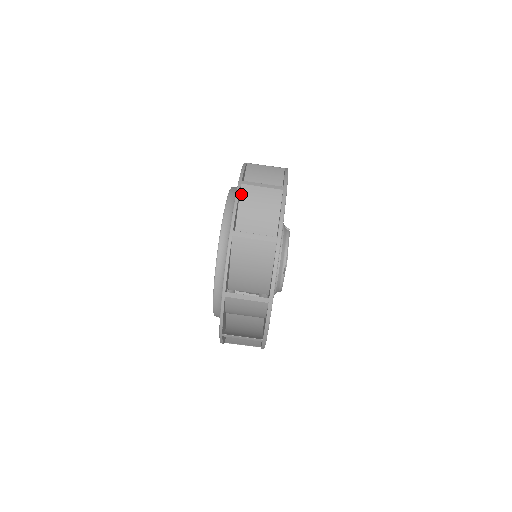
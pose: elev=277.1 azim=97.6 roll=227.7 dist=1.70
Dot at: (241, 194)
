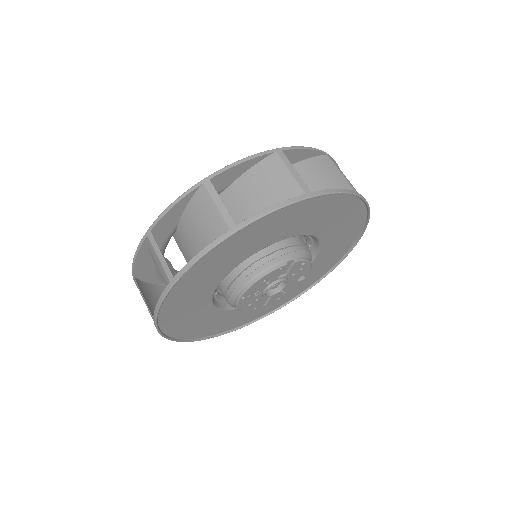
Dot at: occluded
